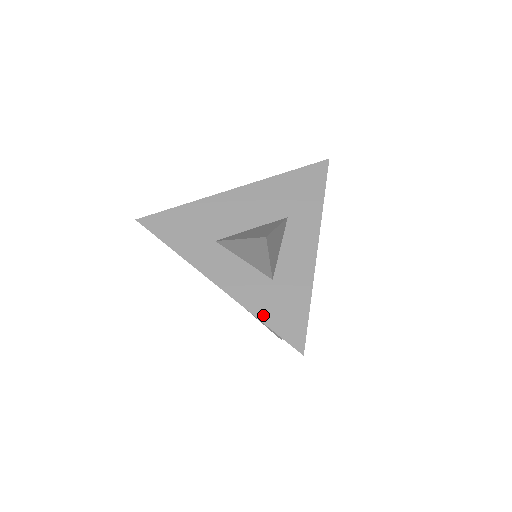
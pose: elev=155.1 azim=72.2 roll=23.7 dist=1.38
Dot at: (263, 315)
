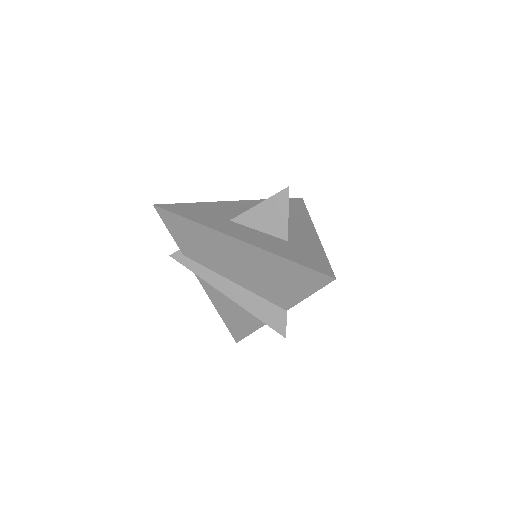
Dot at: (289, 257)
